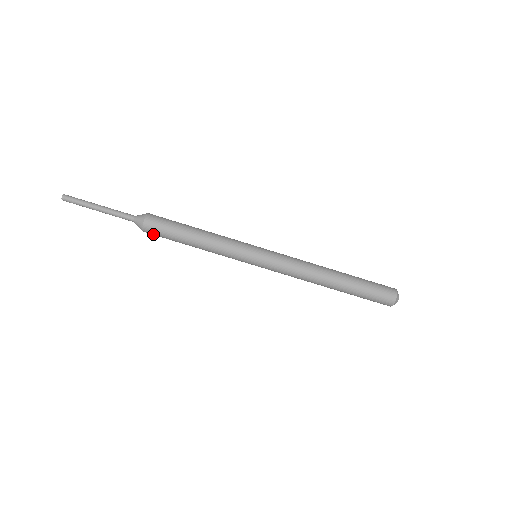
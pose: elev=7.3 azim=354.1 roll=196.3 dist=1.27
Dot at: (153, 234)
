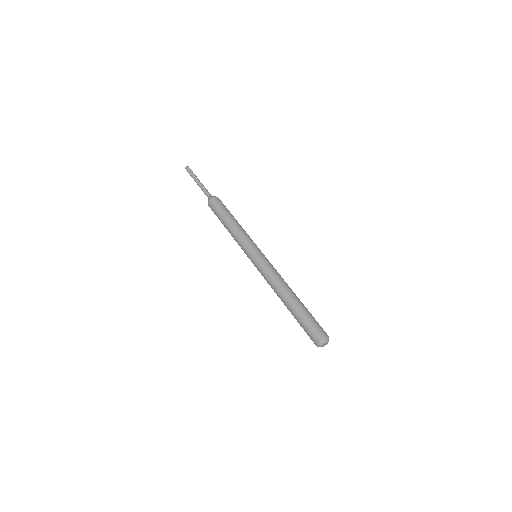
Dot at: occluded
